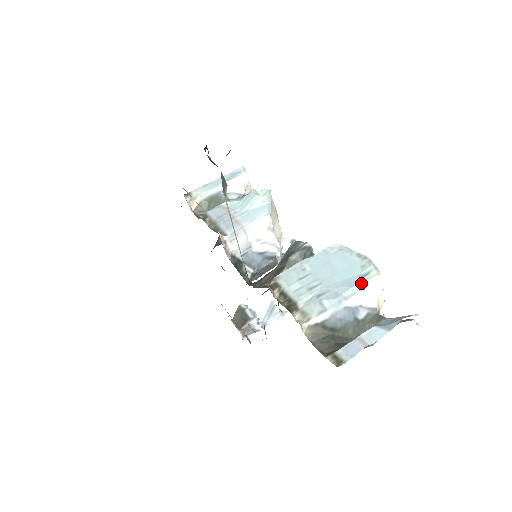
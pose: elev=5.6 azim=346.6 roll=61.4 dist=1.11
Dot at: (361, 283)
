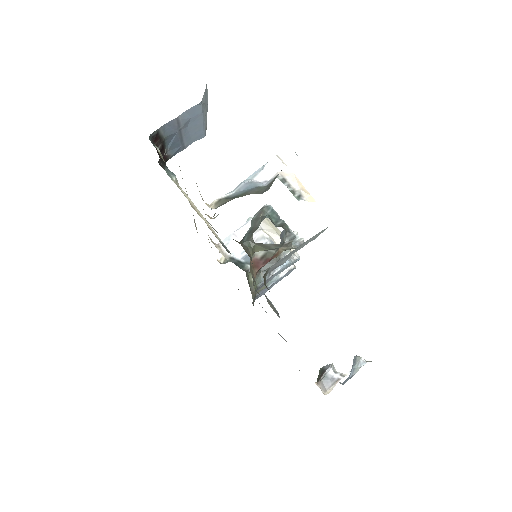
Dot at: (261, 167)
